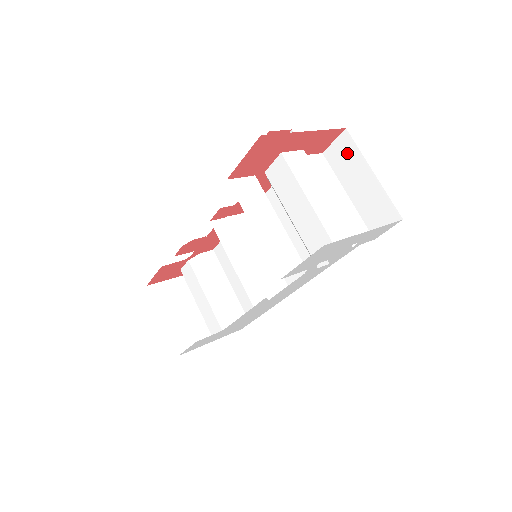
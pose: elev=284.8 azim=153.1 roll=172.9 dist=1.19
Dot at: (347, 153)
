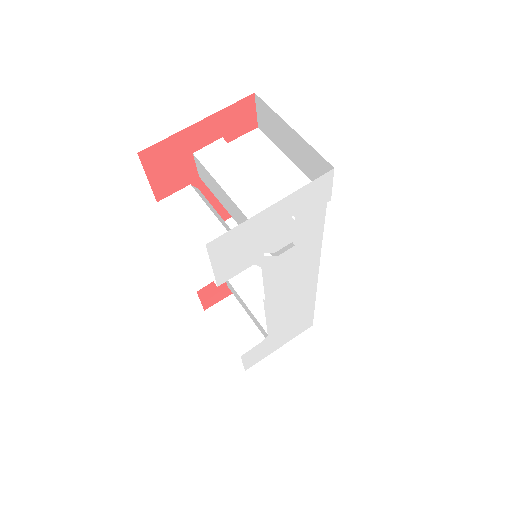
Dot at: (268, 118)
